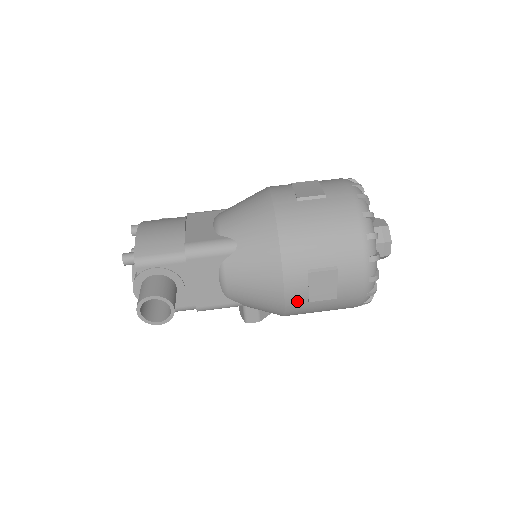
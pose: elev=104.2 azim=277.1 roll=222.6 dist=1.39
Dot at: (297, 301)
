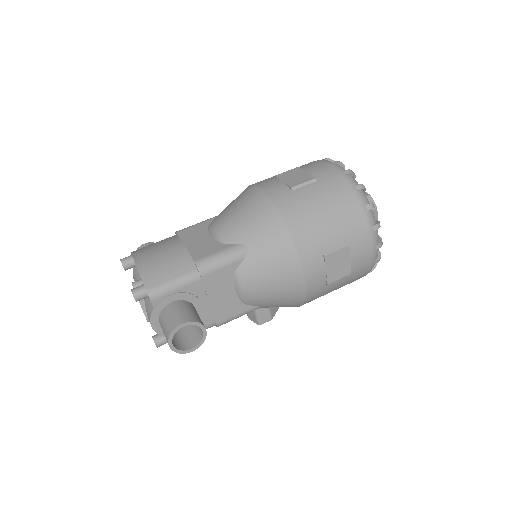
Dot at: (316, 287)
